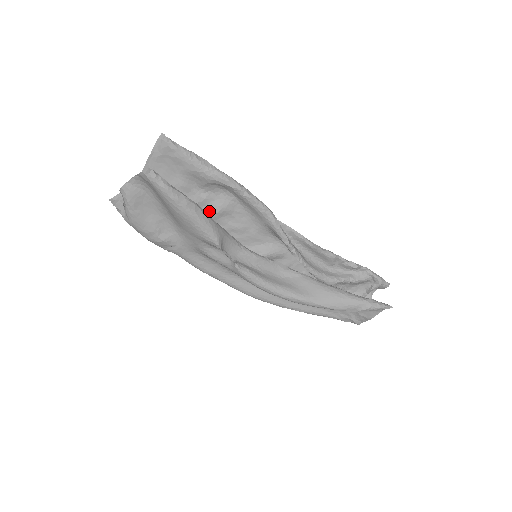
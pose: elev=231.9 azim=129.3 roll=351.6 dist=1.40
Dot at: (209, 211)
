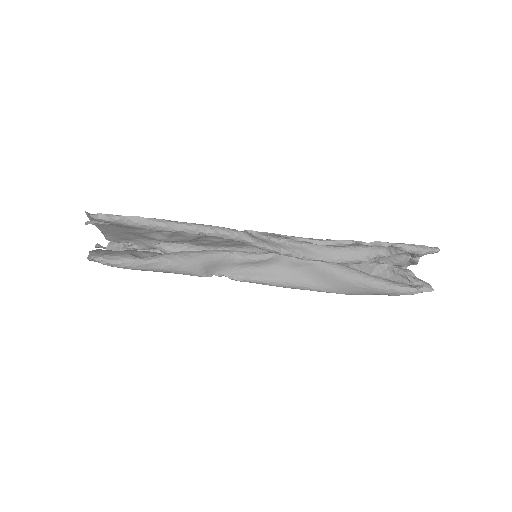
Dot at: (184, 238)
